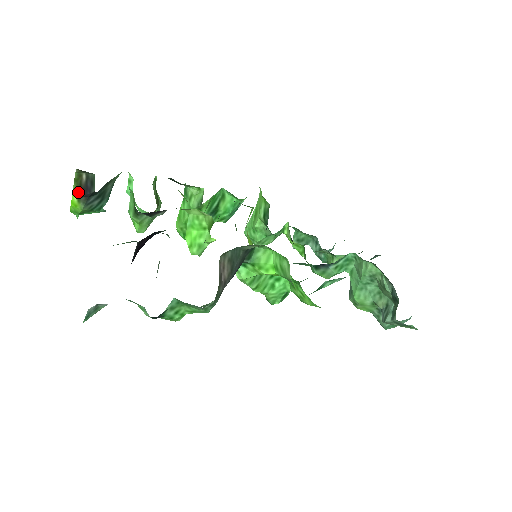
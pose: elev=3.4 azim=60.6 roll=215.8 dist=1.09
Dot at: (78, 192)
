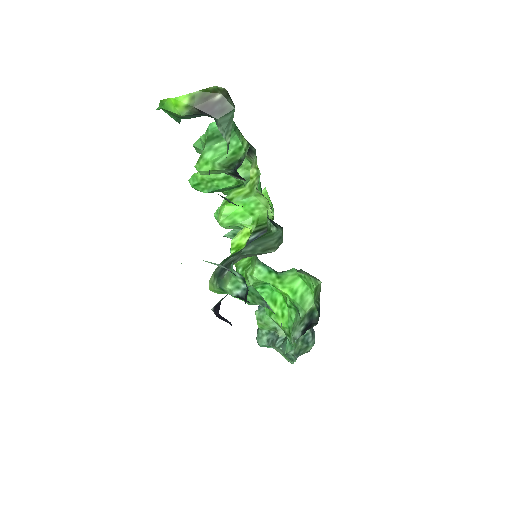
Dot at: (197, 101)
